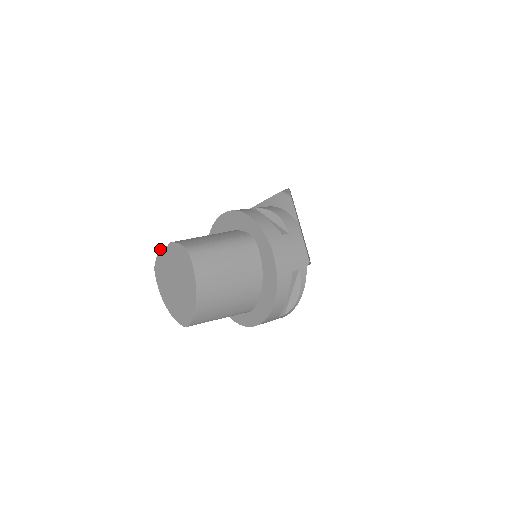
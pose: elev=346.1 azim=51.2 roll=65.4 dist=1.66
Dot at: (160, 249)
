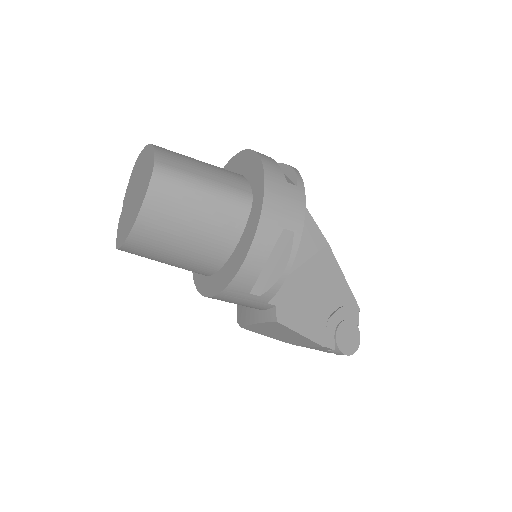
Dot at: (118, 226)
